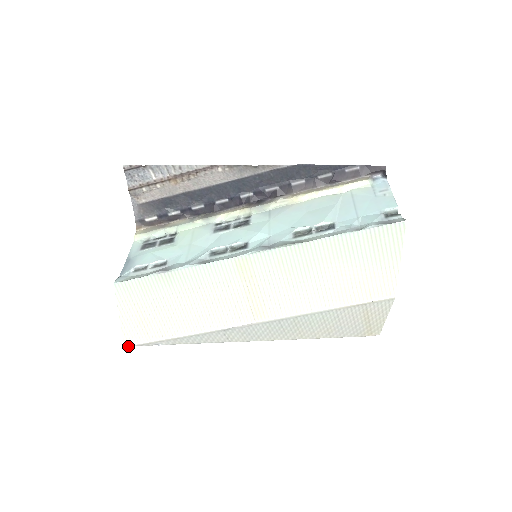
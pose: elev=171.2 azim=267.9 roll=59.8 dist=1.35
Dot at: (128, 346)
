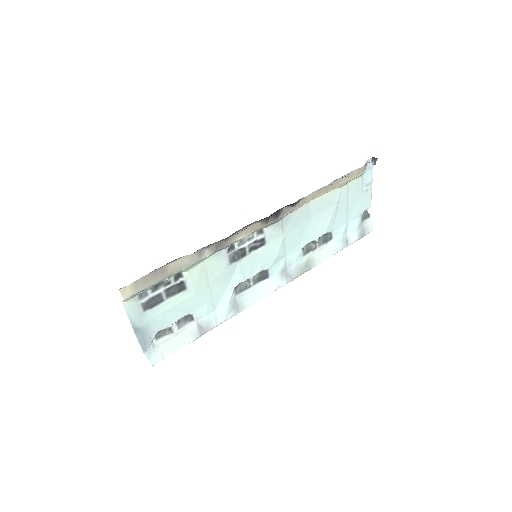
Dot at: occluded
